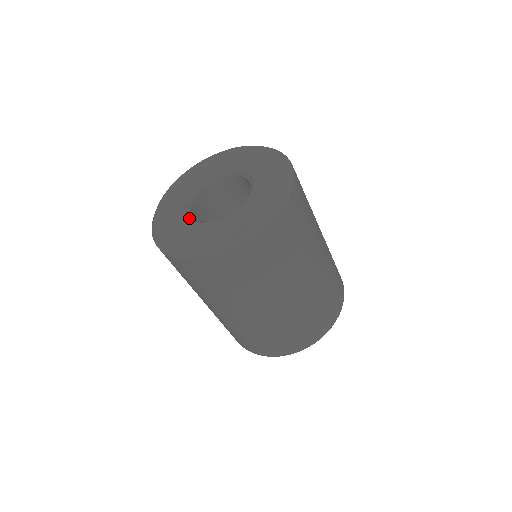
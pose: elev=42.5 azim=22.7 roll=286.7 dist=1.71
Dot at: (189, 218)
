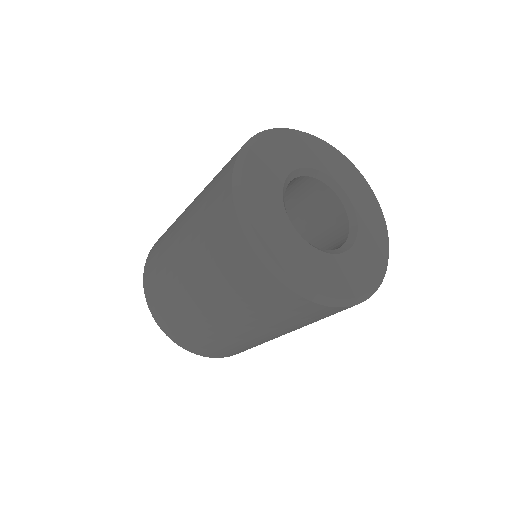
Dot at: occluded
